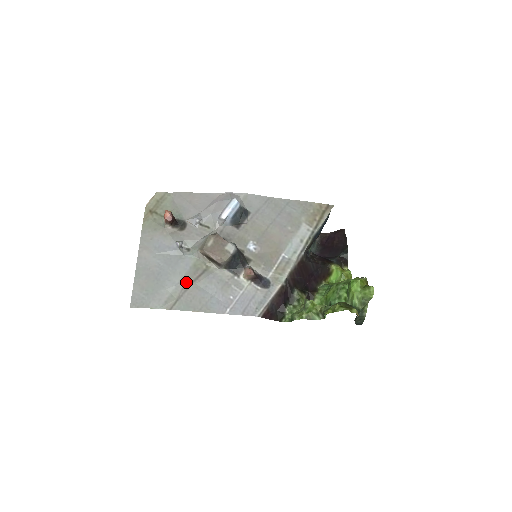
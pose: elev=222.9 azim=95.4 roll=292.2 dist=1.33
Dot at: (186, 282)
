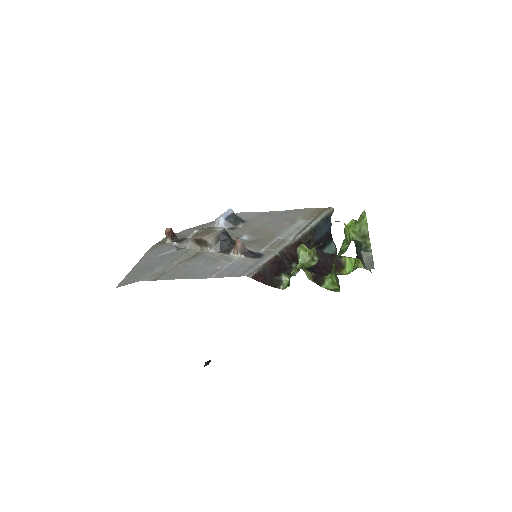
Dot at: (174, 262)
